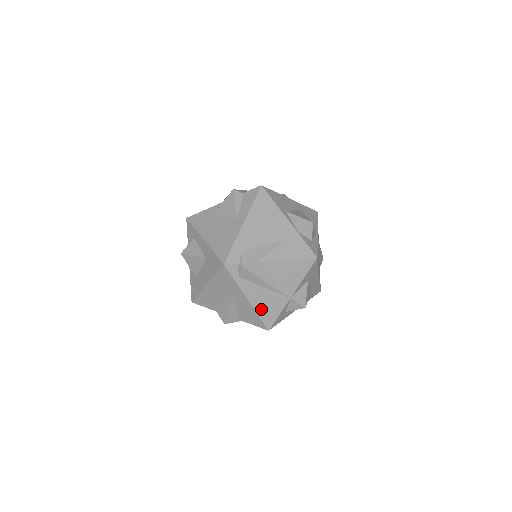
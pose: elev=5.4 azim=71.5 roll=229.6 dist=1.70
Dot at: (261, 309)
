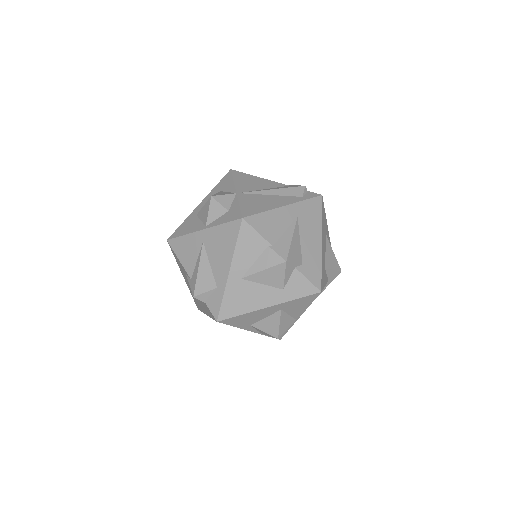
Dot at: occluded
